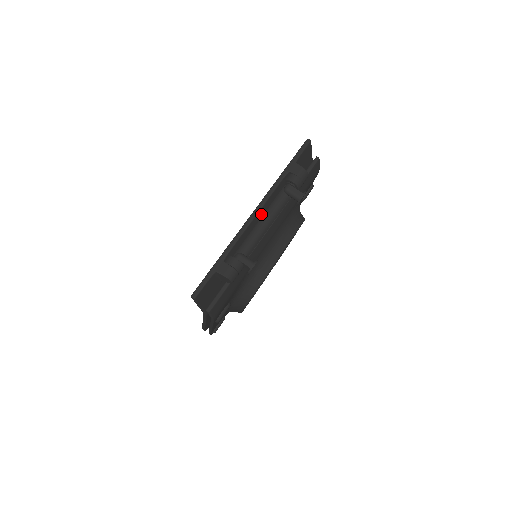
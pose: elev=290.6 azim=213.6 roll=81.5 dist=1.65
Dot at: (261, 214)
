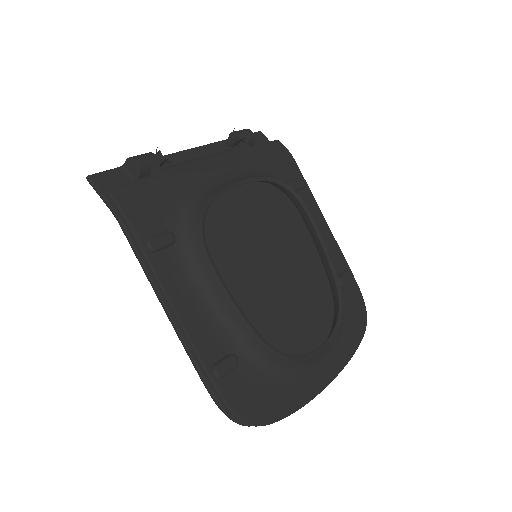
Dot at: (197, 154)
